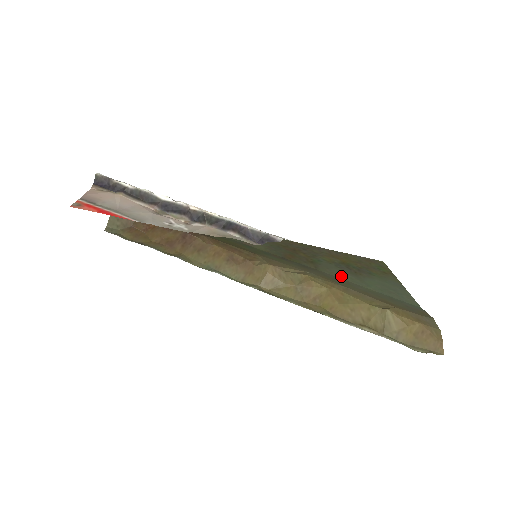
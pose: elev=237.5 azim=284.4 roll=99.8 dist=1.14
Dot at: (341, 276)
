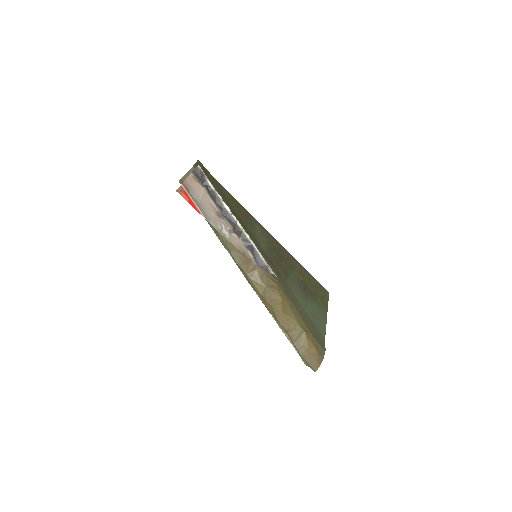
Dot at: (296, 293)
